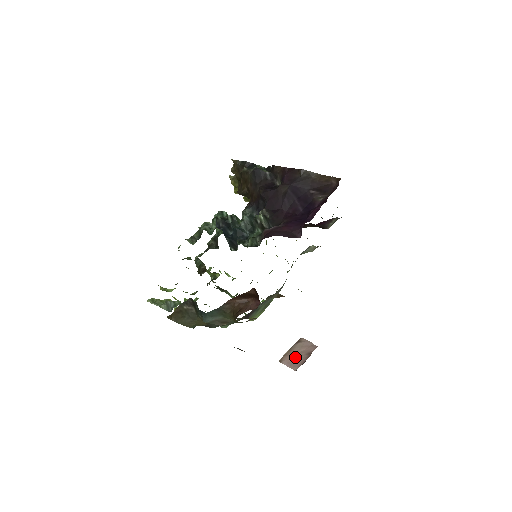
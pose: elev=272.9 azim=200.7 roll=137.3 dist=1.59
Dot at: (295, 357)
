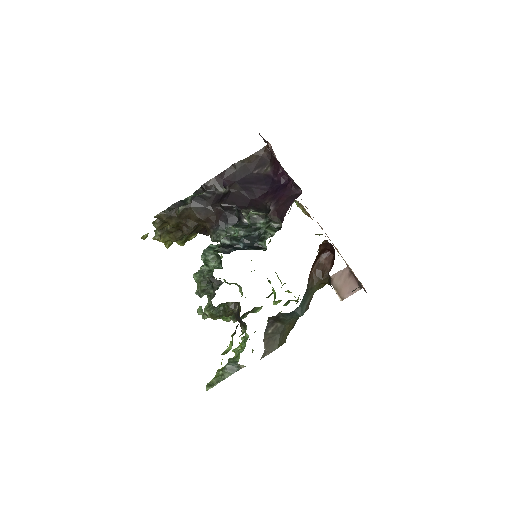
Dot at: (346, 286)
